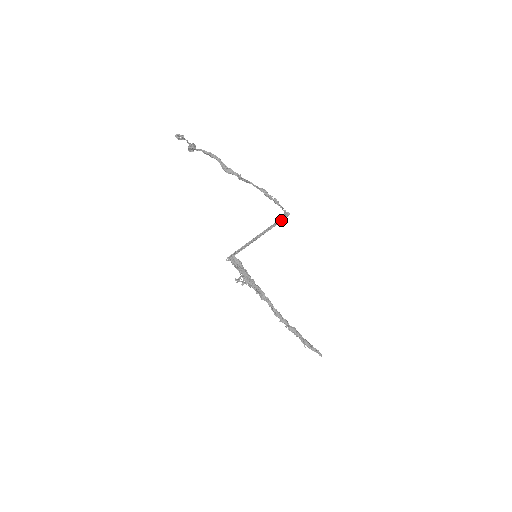
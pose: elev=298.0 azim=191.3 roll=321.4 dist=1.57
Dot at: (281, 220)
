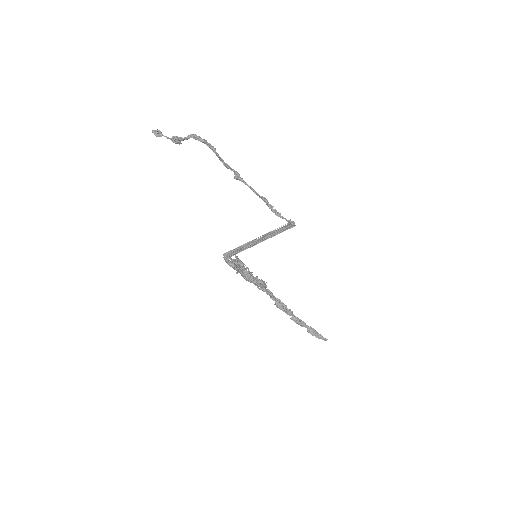
Dot at: (283, 231)
